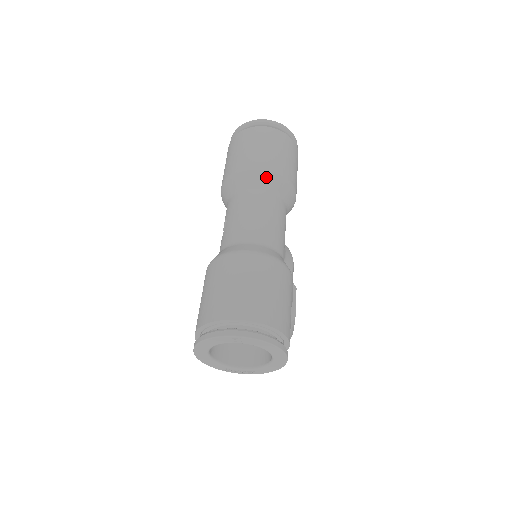
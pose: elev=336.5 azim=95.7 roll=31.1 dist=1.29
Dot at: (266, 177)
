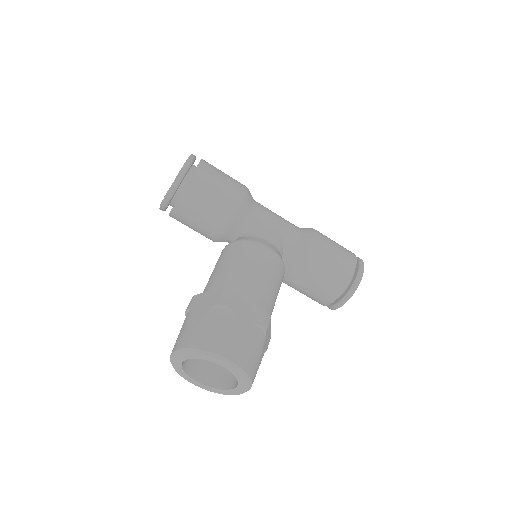
Dot at: occluded
